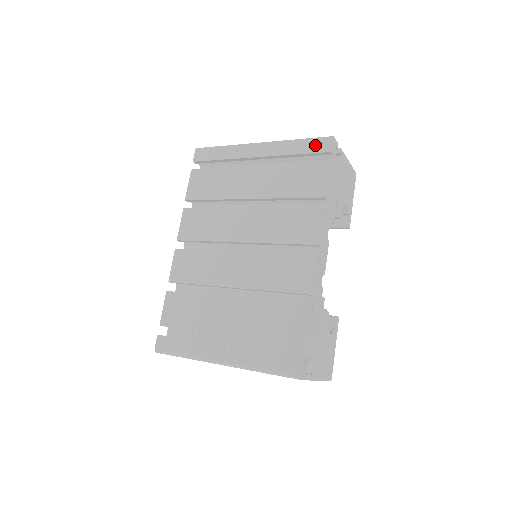
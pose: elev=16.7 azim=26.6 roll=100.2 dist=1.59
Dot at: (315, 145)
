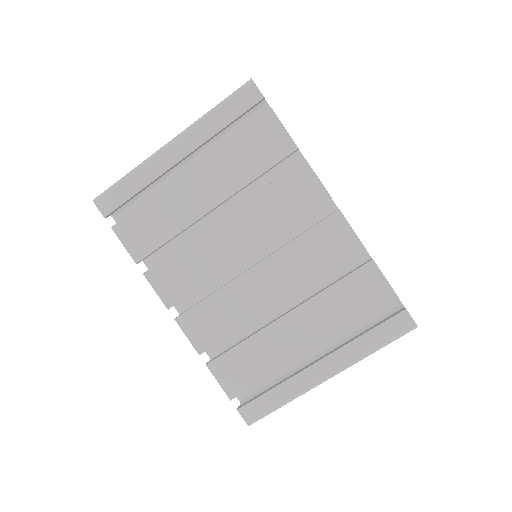
Dot at: (240, 101)
